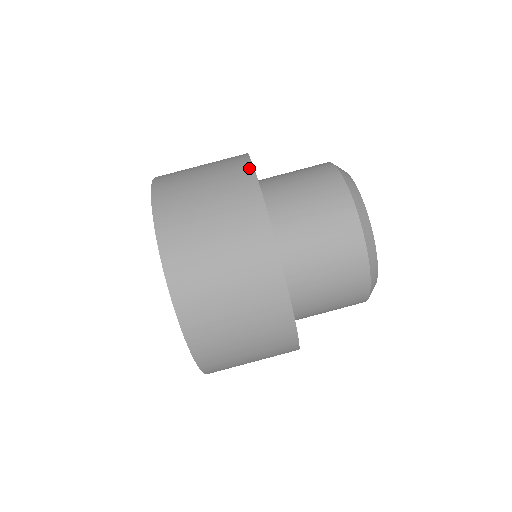
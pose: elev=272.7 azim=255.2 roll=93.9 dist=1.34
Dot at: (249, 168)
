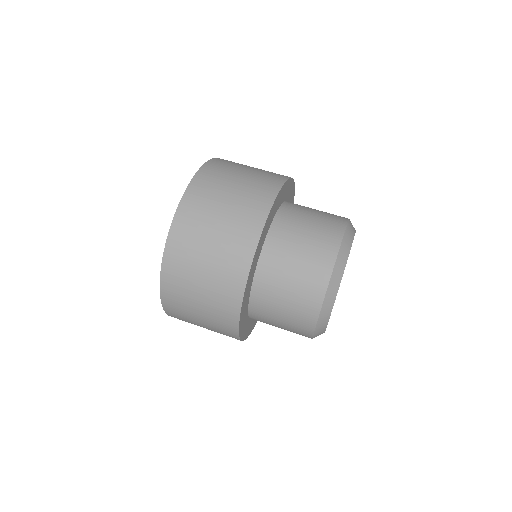
Dot at: (271, 199)
